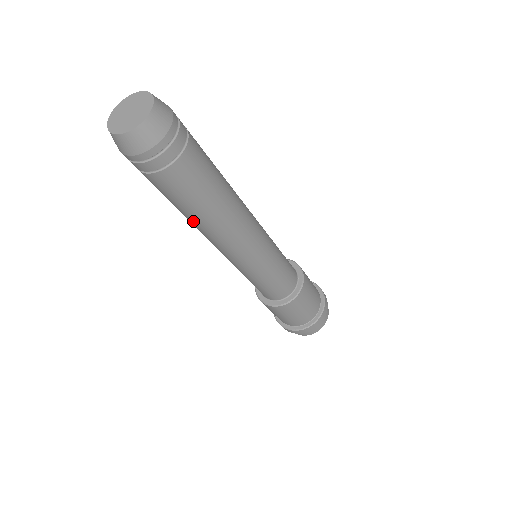
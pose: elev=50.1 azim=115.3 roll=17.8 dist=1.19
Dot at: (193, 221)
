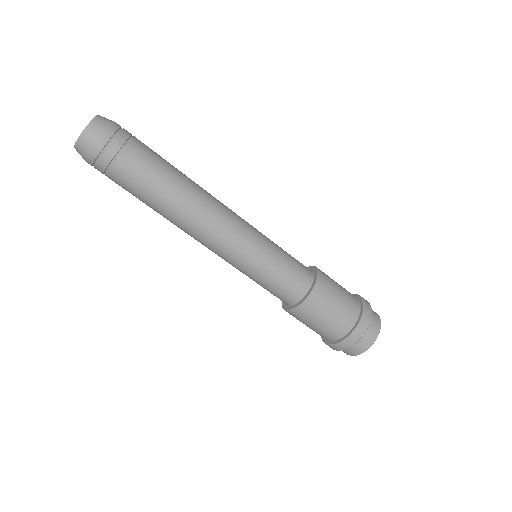
Dot at: (163, 215)
